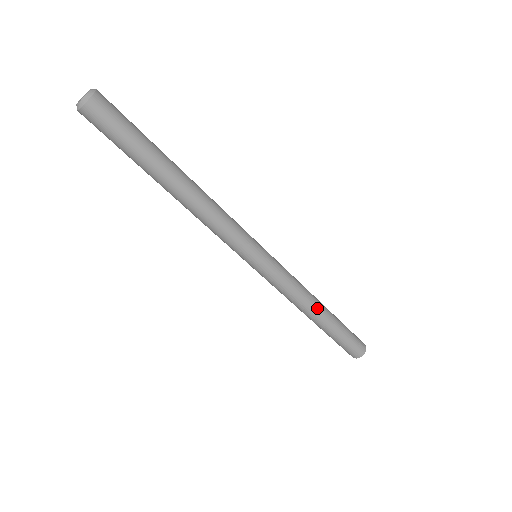
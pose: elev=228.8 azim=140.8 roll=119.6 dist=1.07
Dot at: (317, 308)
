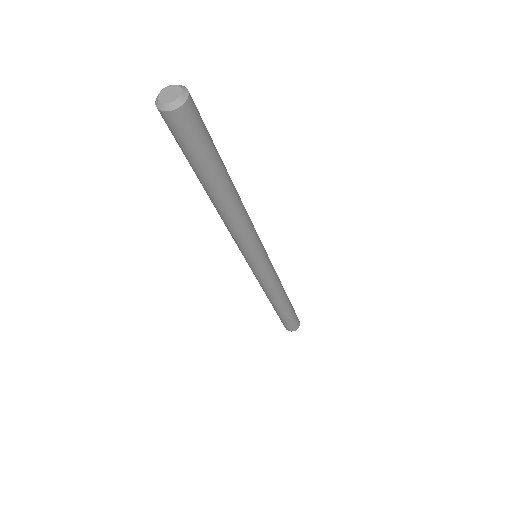
Dot at: (275, 302)
